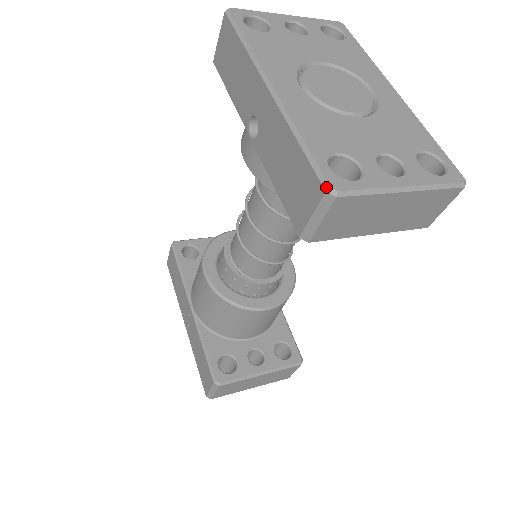
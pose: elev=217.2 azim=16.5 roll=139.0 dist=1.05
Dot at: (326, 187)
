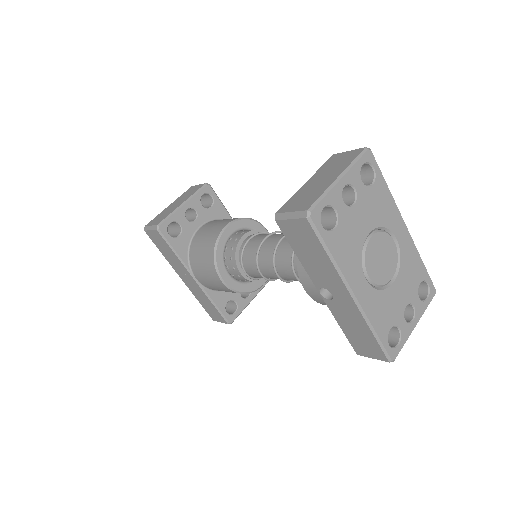
Dot at: (390, 361)
